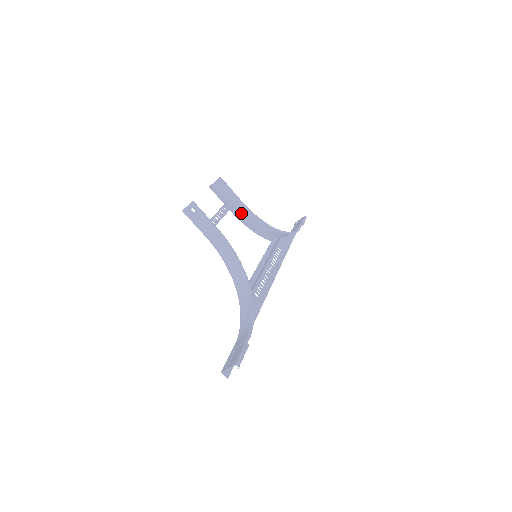
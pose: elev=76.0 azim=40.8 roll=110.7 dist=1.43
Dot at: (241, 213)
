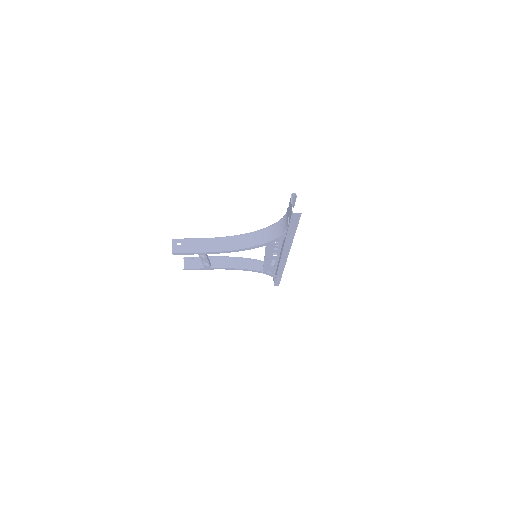
Dot at: (221, 266)
